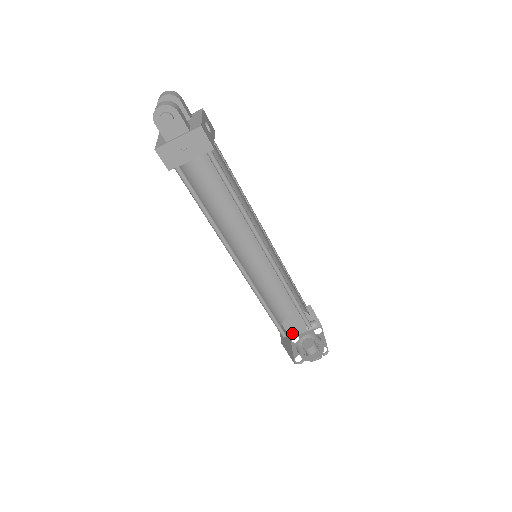
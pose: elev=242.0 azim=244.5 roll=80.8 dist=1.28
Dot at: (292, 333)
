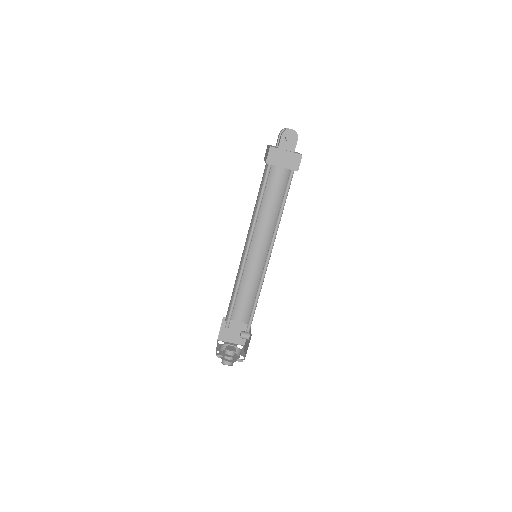
Dot at: (221, 337)
